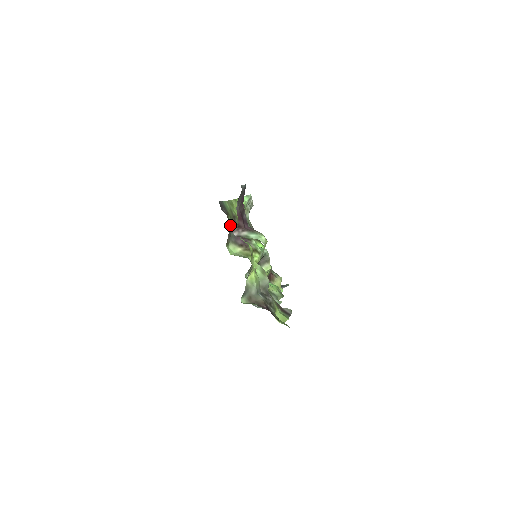
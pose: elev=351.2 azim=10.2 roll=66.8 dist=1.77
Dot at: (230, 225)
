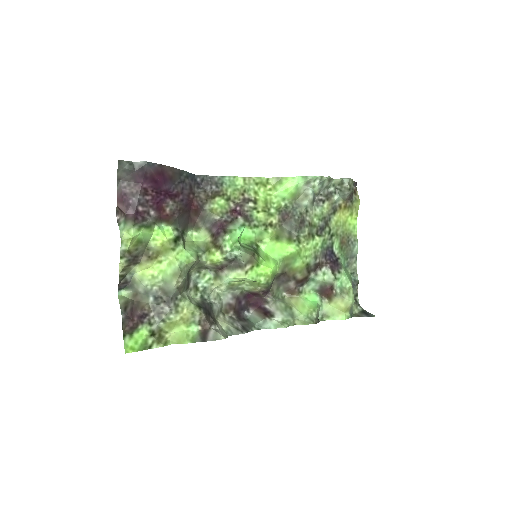
Dot at: (208, 207)
